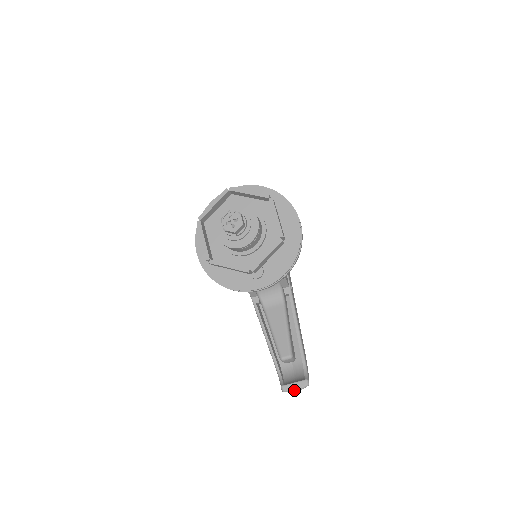
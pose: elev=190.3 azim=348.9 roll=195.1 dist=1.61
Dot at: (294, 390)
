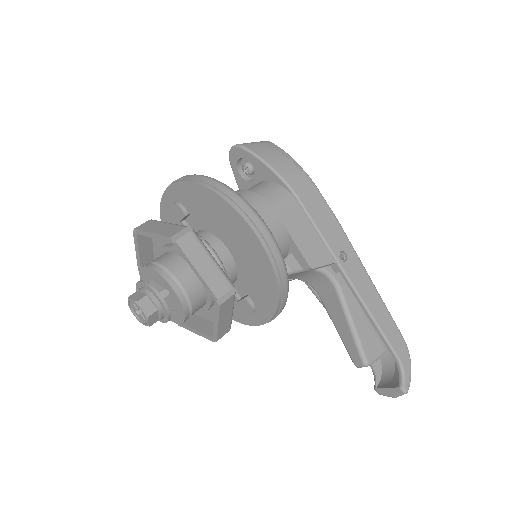
Dot at: (390, 396)
